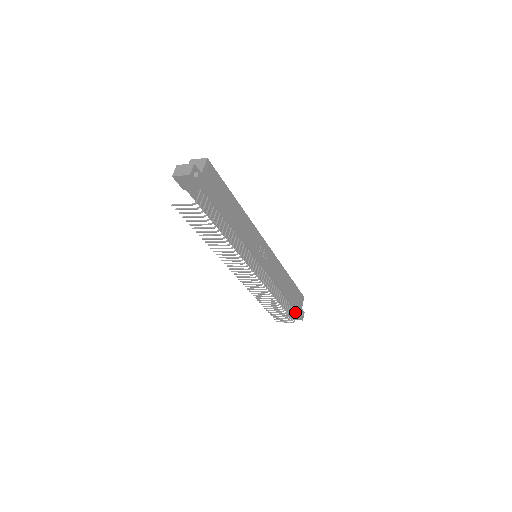
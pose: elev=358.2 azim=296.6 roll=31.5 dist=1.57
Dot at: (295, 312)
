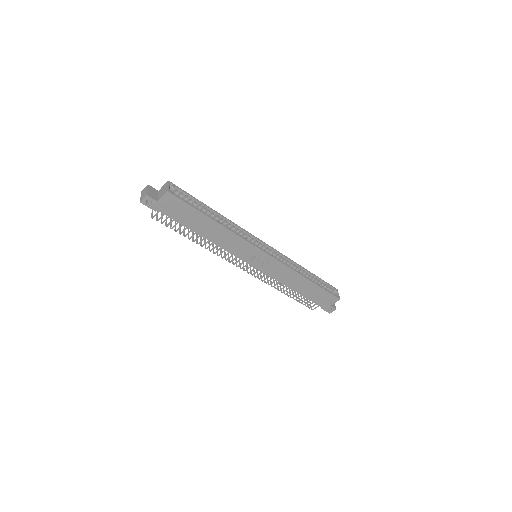
Dot at: (319, 304)
